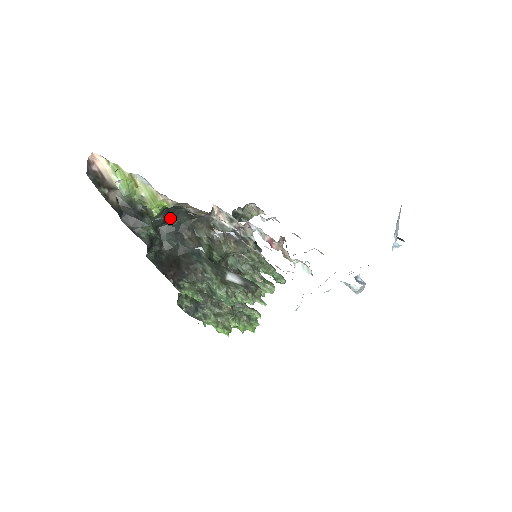
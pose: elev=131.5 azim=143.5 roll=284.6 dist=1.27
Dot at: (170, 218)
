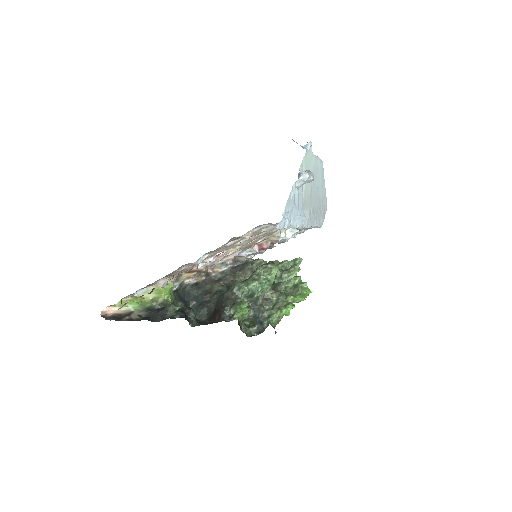
Dot at: (187, 300)
